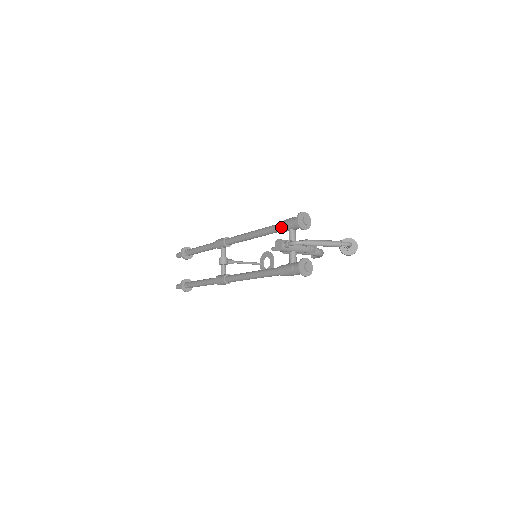
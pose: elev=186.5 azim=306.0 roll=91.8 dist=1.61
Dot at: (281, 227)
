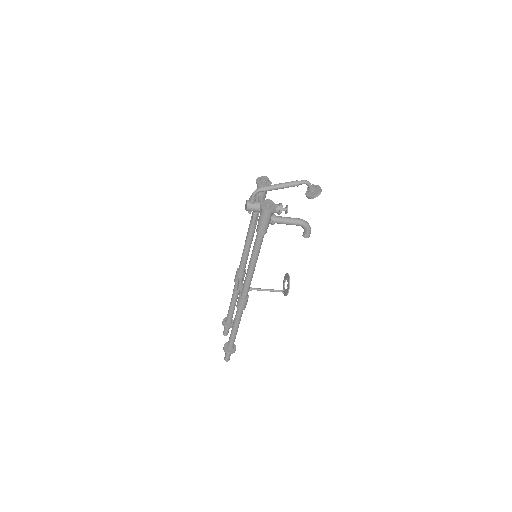
Dot at: occluded
